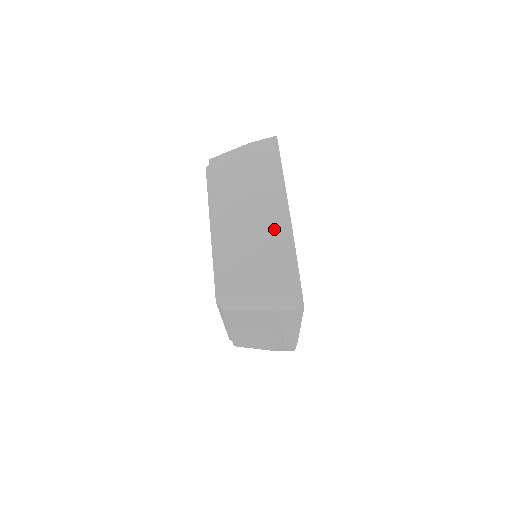
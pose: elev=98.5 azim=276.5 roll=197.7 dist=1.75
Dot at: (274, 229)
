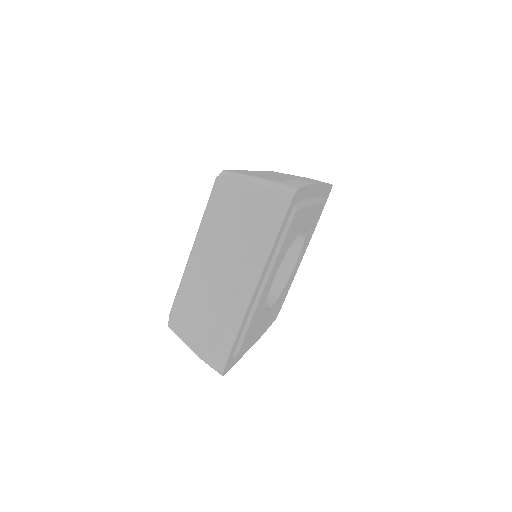
Dot at: occluded
